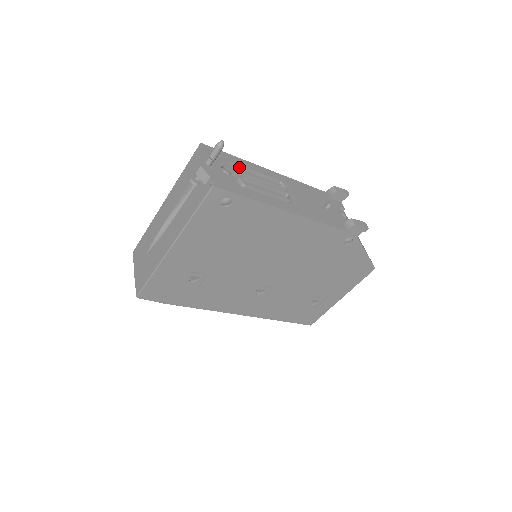
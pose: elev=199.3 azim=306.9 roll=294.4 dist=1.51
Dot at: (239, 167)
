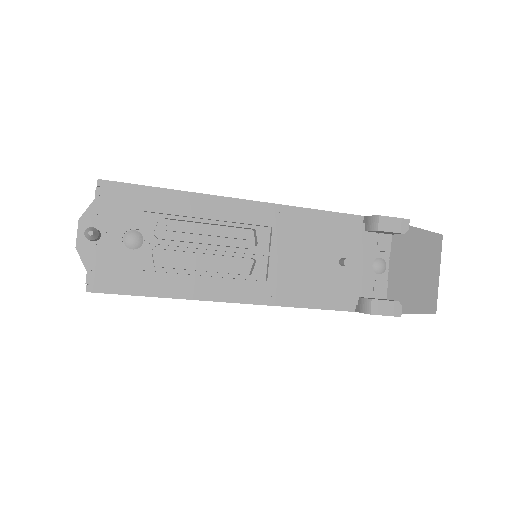
Dot at: (167, 218)
